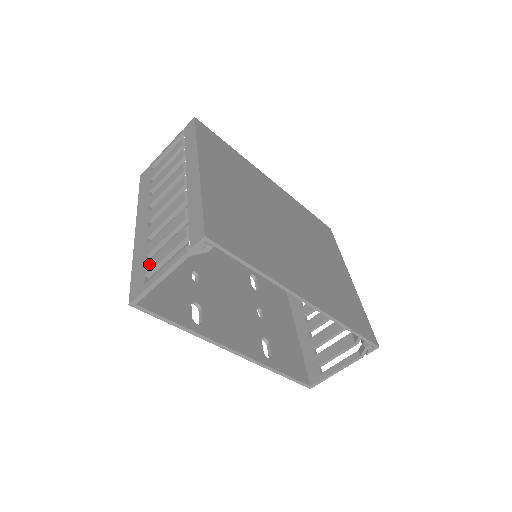
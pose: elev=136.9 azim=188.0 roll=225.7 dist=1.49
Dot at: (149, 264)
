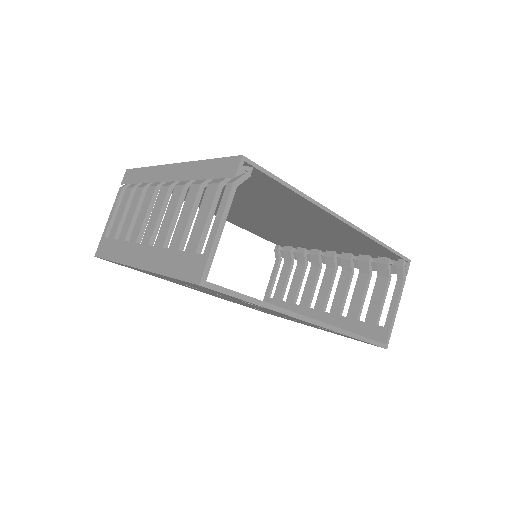
Dot at: (191, 244)
